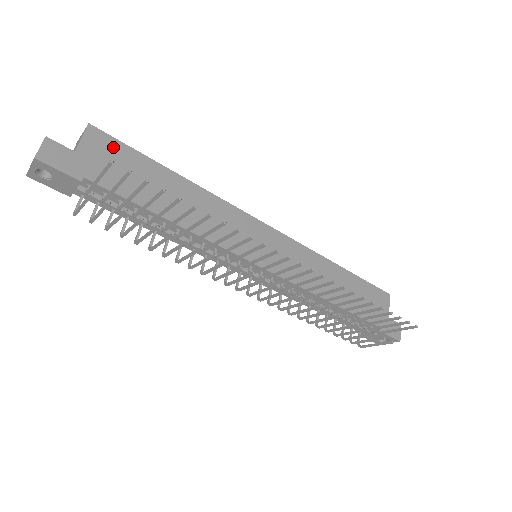
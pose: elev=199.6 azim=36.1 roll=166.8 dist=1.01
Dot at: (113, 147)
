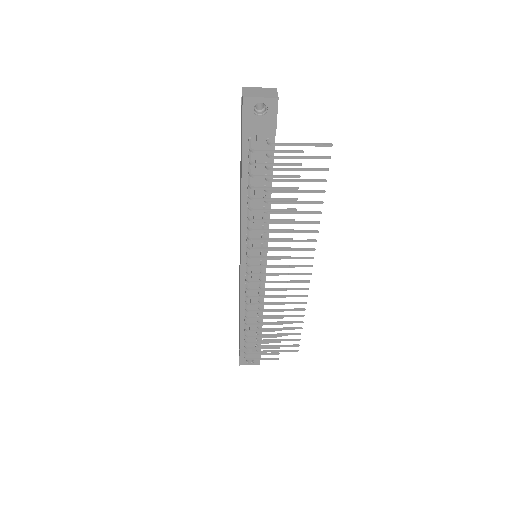
Dot at: occluded
